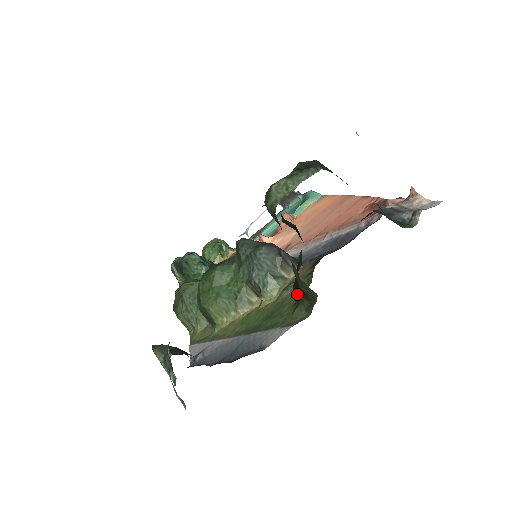
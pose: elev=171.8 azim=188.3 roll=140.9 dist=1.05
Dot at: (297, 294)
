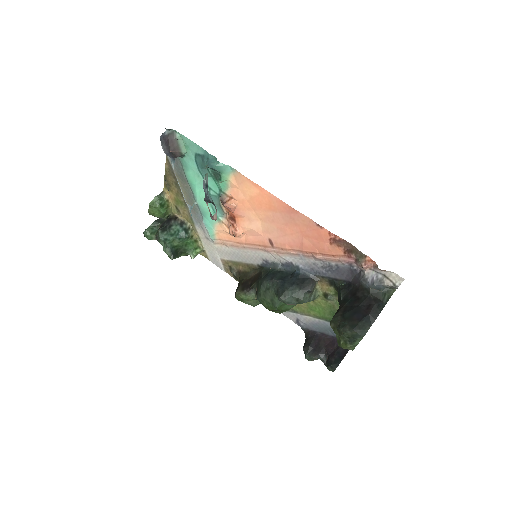
Dot at: occluded
